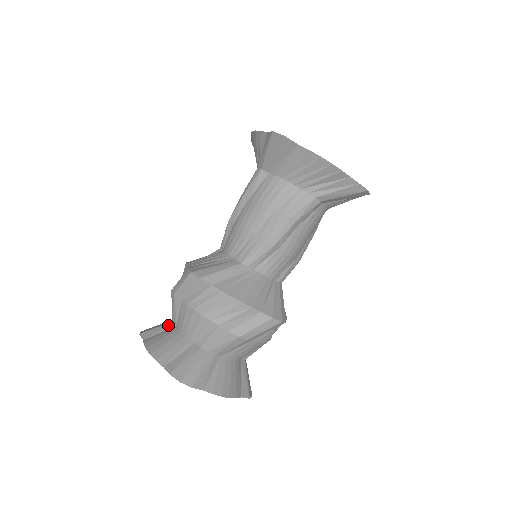
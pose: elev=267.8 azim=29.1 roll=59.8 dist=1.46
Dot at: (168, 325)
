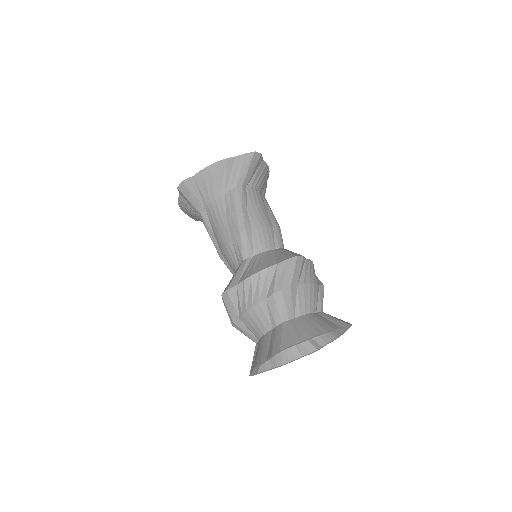
Dot at: (255, 348)
